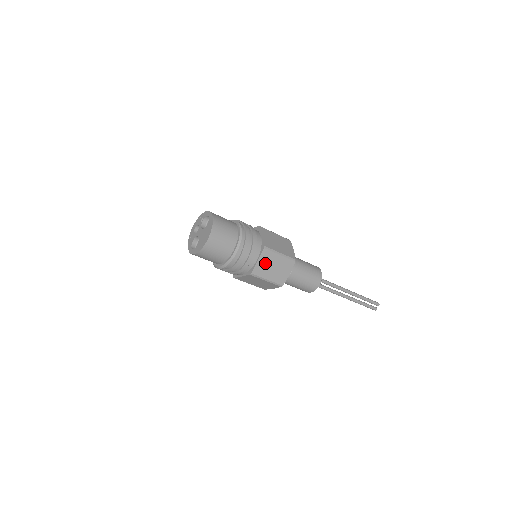
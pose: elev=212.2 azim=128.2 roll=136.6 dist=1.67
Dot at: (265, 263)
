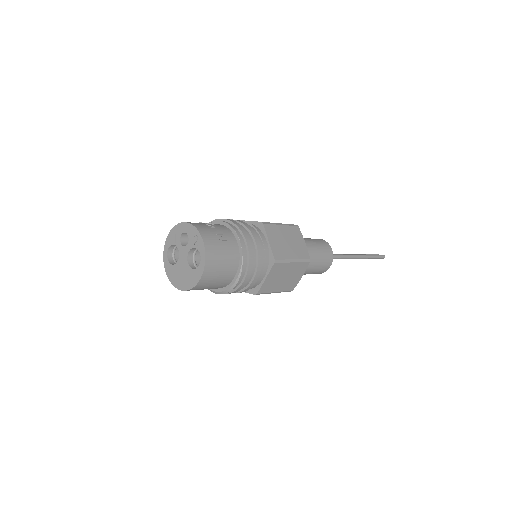
Dot at: occluded
